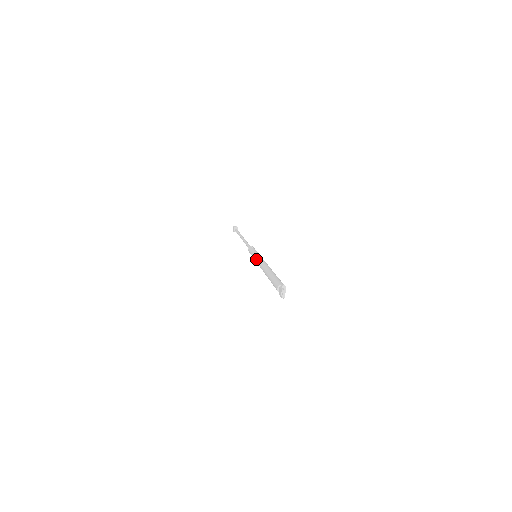
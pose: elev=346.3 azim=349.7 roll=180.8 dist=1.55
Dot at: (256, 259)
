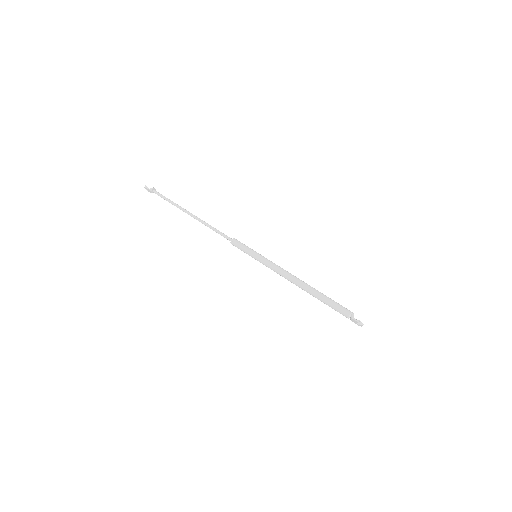
Dot at: (269, 267)
